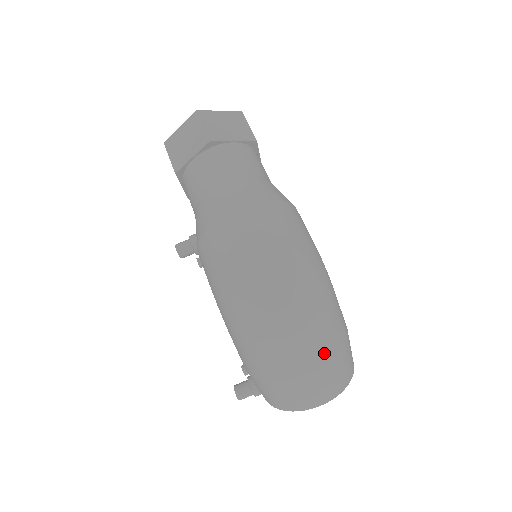
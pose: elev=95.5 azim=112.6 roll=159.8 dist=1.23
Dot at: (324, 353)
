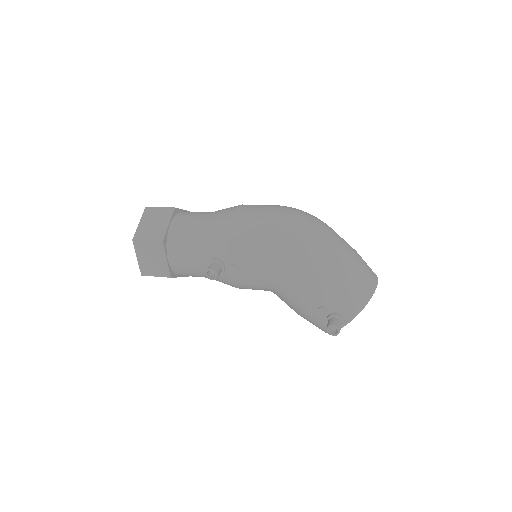
Dot at: (350, 246)
